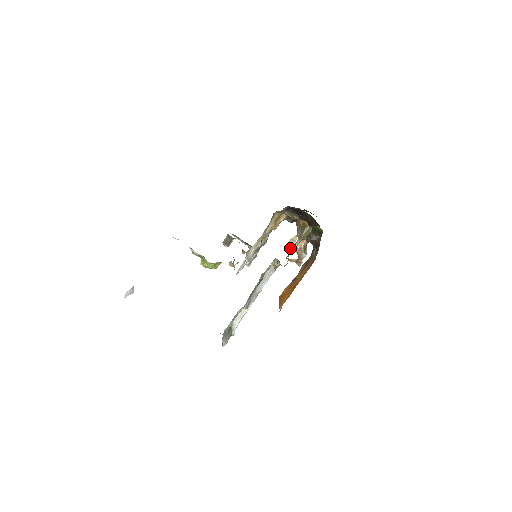
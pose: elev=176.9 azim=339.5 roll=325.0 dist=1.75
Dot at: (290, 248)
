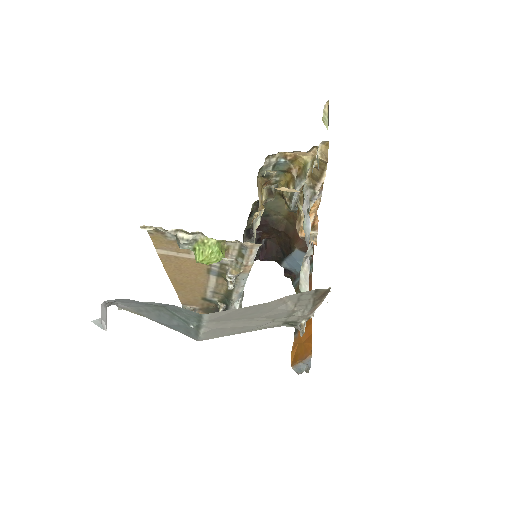
Dot at: (326, 127)
